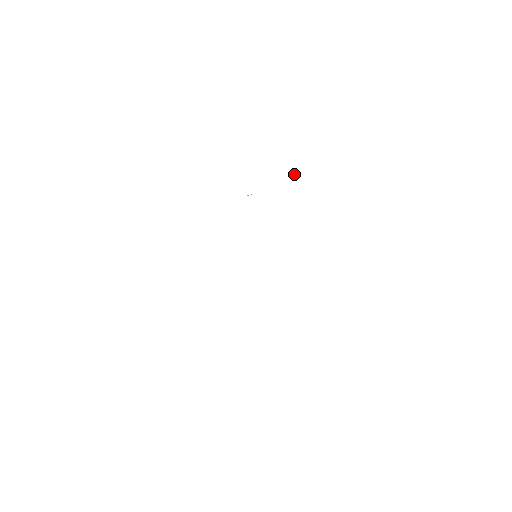
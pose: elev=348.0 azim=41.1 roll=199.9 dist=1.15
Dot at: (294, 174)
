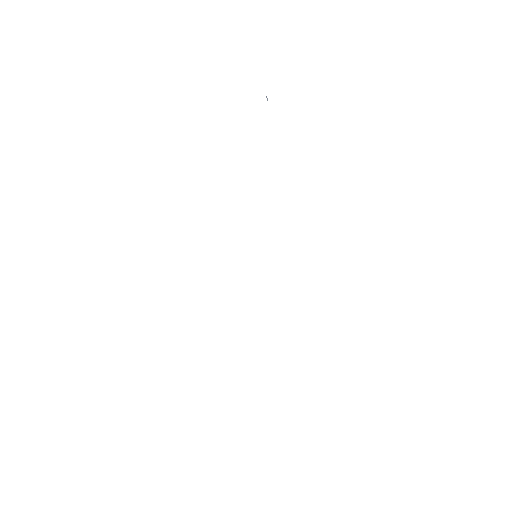
Dot at: occluded
